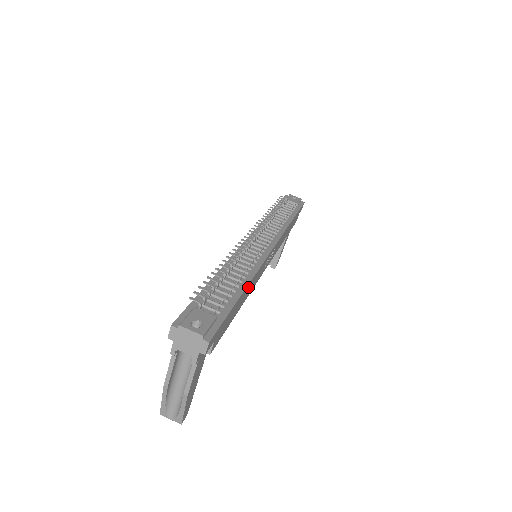
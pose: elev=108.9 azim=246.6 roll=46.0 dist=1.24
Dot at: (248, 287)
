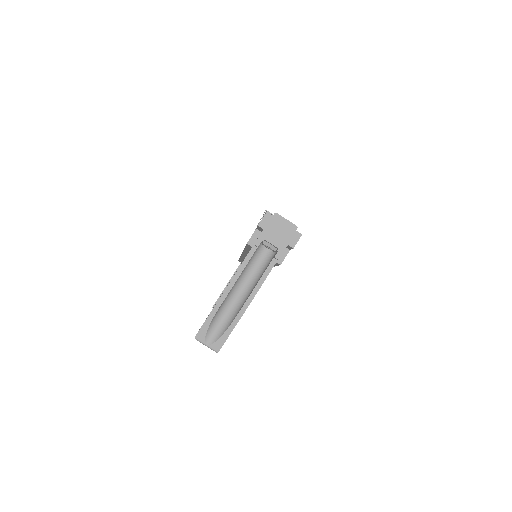
Dot at: occluded
